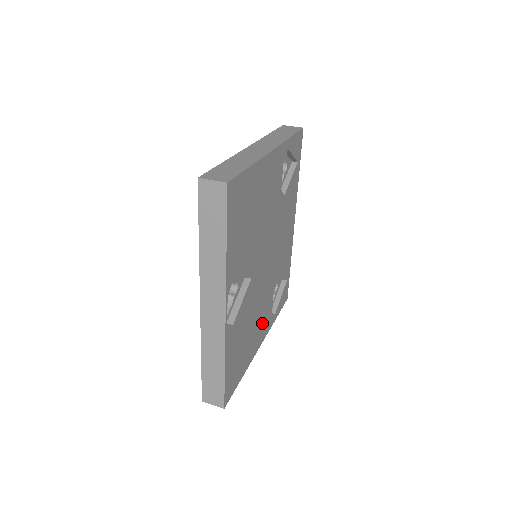
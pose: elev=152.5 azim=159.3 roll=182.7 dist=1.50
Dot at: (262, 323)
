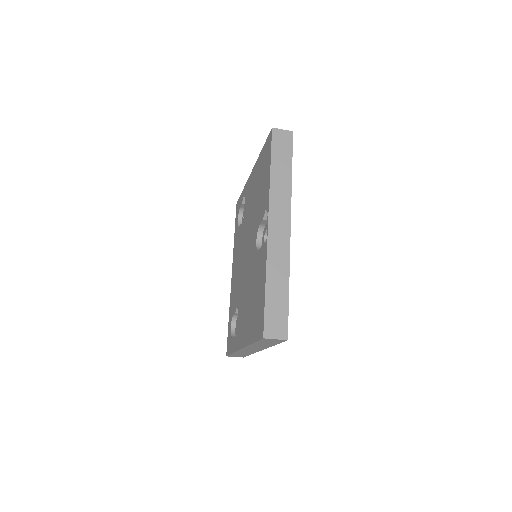
Dot at: occluded
